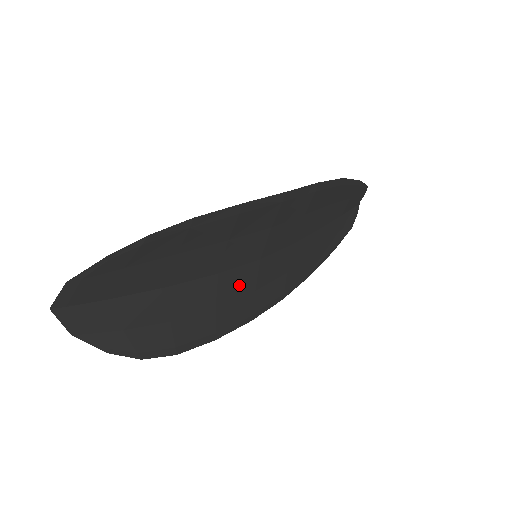
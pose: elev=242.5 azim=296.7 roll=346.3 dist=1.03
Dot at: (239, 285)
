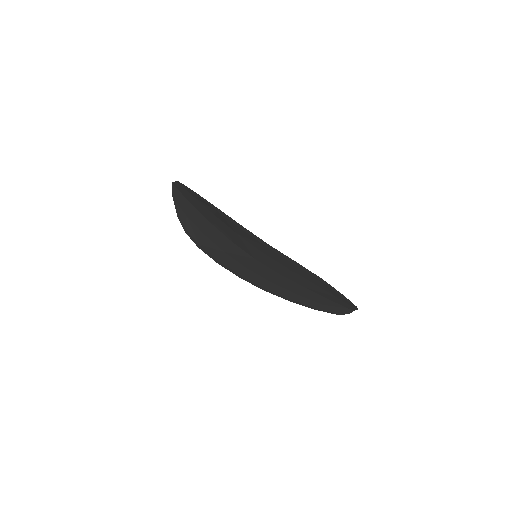
Dot at: (239, 256)
